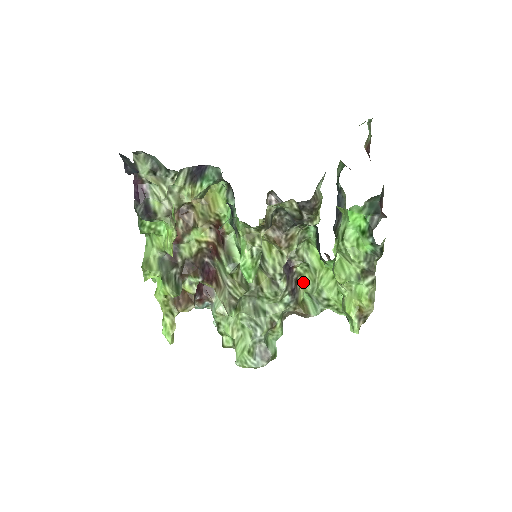
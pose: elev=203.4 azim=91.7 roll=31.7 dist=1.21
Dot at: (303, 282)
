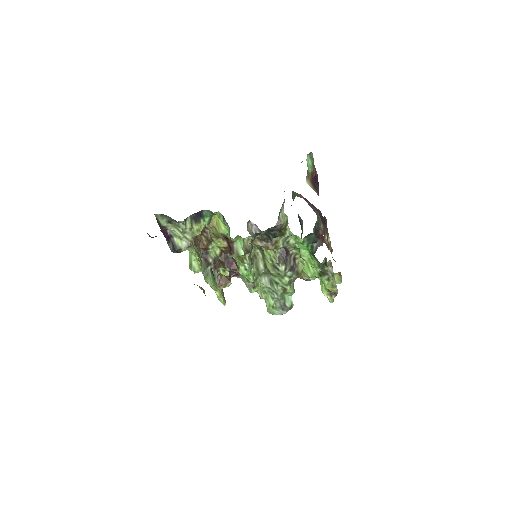
Dot at: (300, 258)
